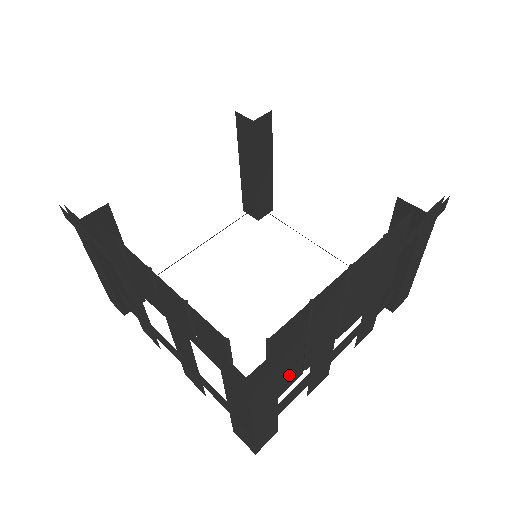
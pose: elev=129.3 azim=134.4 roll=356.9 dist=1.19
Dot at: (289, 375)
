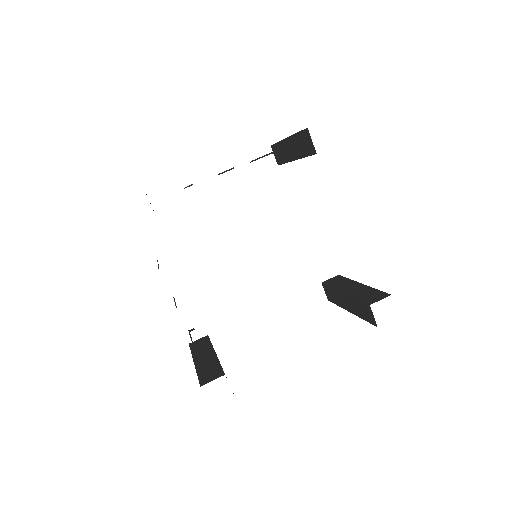
Dot at: occluded
